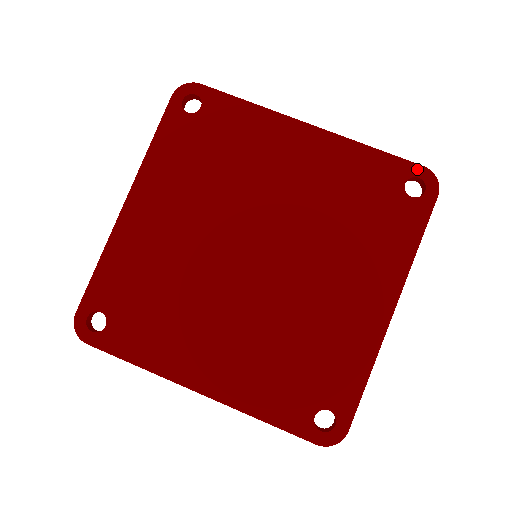
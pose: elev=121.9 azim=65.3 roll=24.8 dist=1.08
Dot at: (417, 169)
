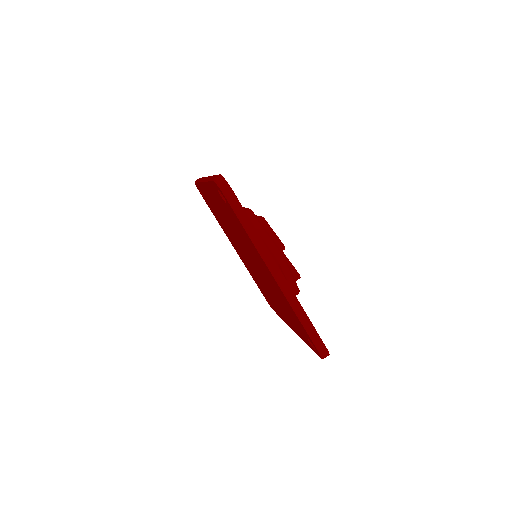
Dot at: (315, 347)
